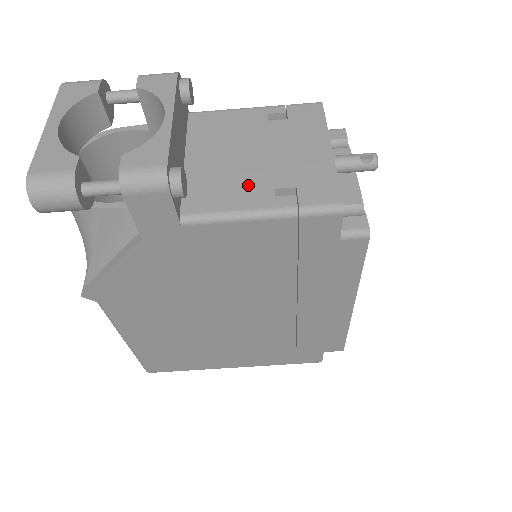
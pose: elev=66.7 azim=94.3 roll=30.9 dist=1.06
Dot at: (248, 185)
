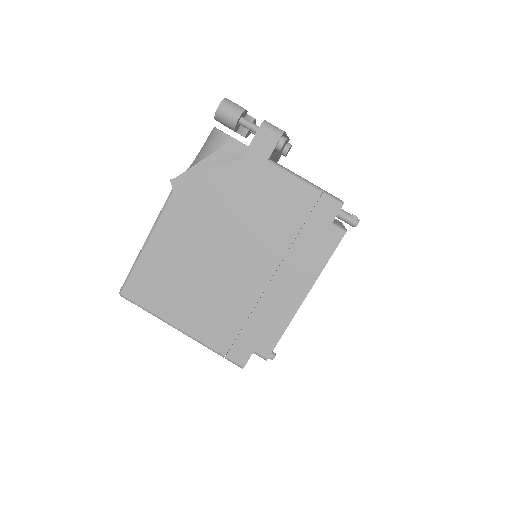
Dot at: occluded
